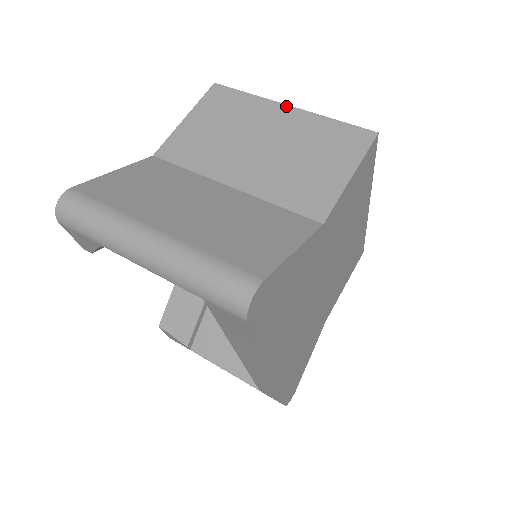
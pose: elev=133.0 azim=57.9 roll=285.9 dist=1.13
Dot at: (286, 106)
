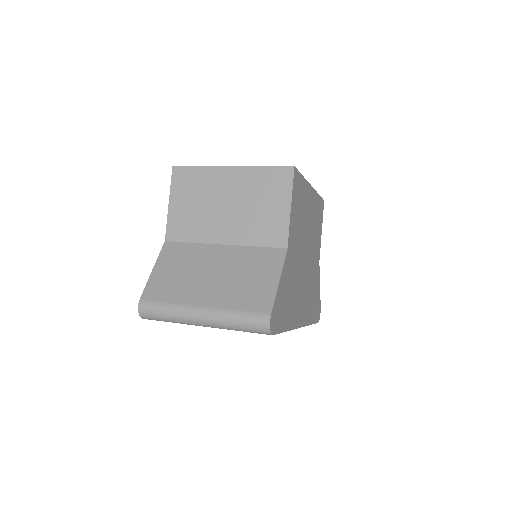
Dot at: (228, 168)
